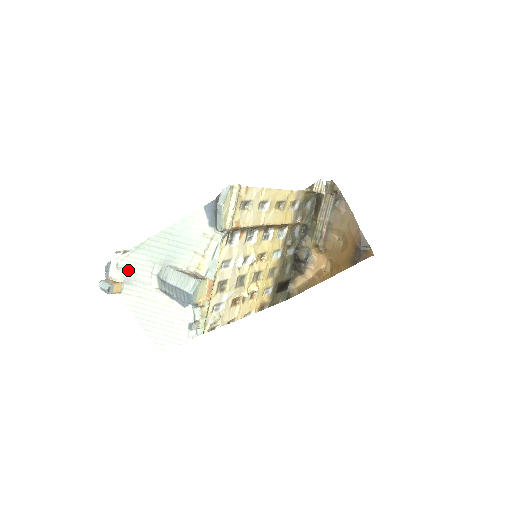
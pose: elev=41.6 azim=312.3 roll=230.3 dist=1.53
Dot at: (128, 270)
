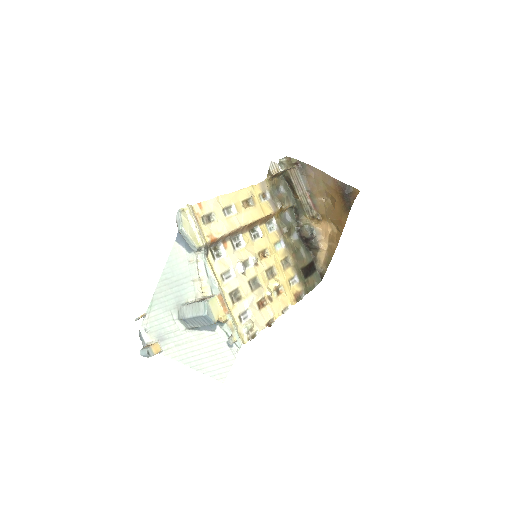
Dot at: (156, 329)
